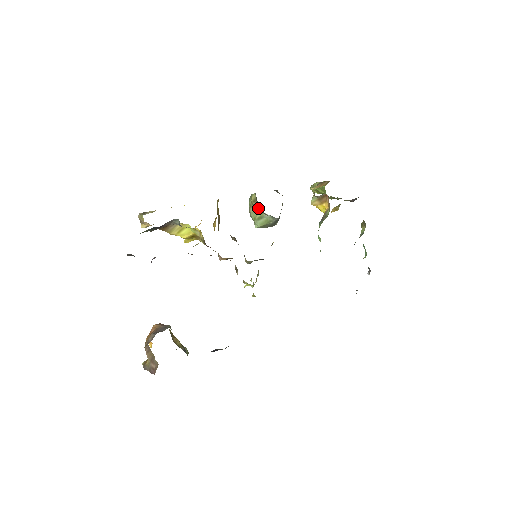
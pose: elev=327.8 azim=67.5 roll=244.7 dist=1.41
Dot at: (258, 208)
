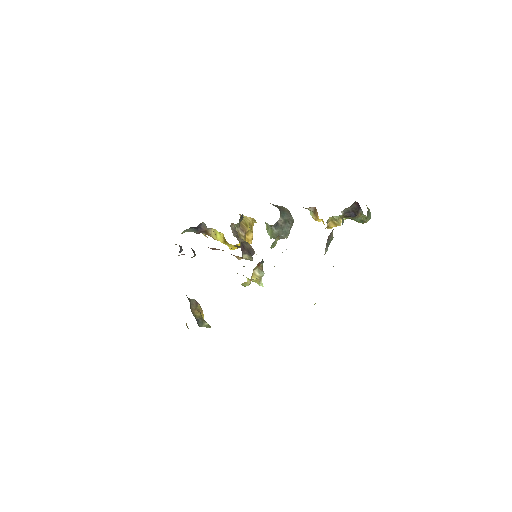
Dot at: occluded
